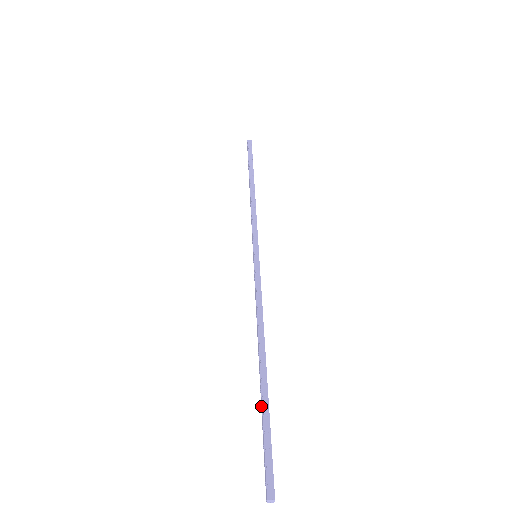
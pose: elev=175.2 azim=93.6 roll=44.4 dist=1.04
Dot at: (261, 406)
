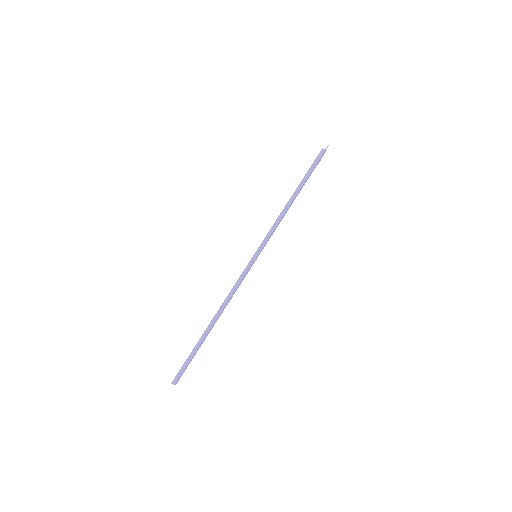
Dot at: (198, 343)
